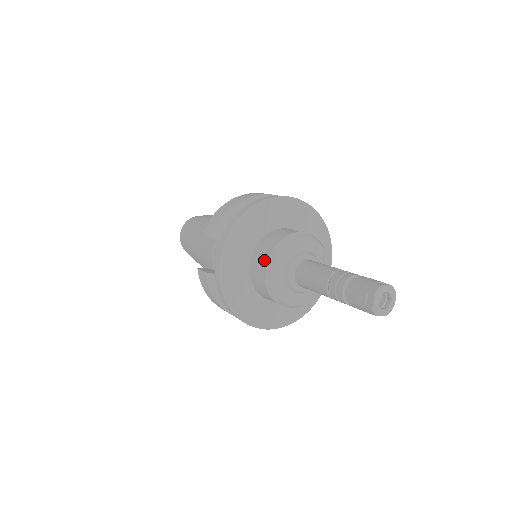
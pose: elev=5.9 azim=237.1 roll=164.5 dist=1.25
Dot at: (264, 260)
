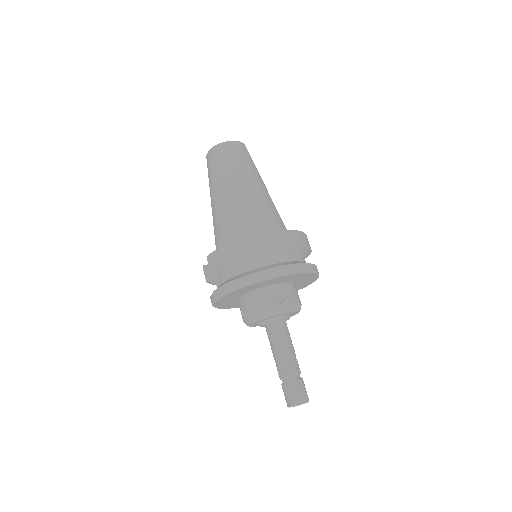
Dot at: (245, 315)
